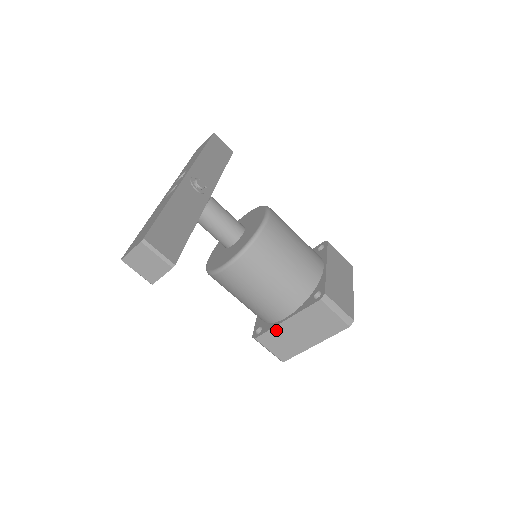
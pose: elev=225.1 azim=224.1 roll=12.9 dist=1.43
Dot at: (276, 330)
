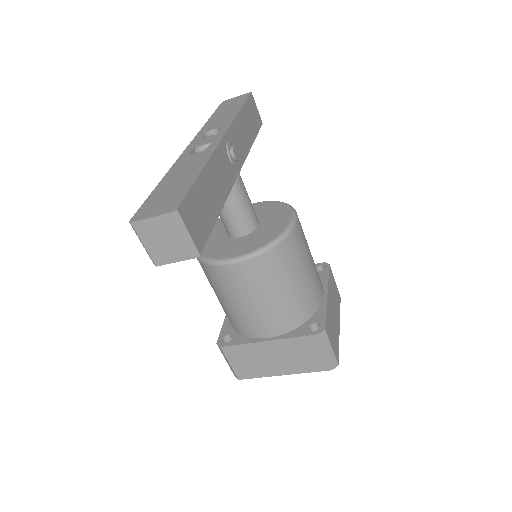
Dot at: (250, 347)
